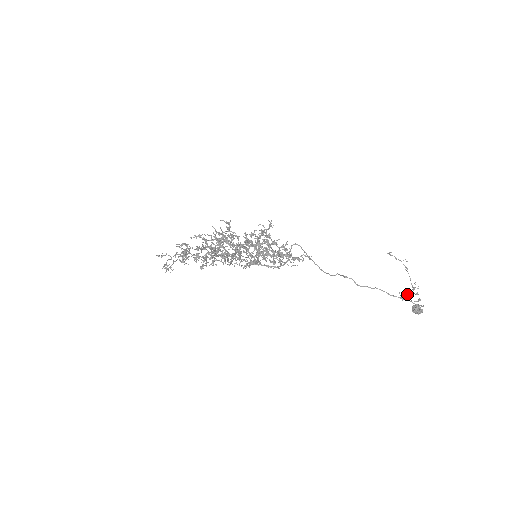
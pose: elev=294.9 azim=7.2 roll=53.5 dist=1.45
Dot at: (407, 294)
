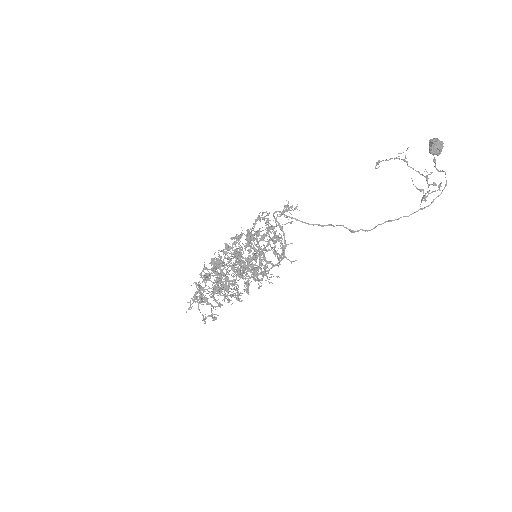
Dot at: (424, 195)
